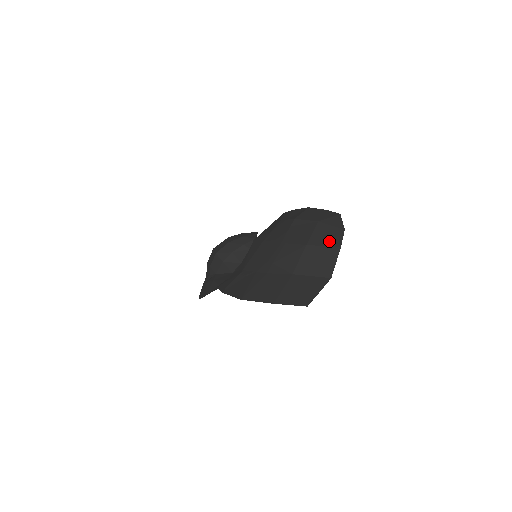
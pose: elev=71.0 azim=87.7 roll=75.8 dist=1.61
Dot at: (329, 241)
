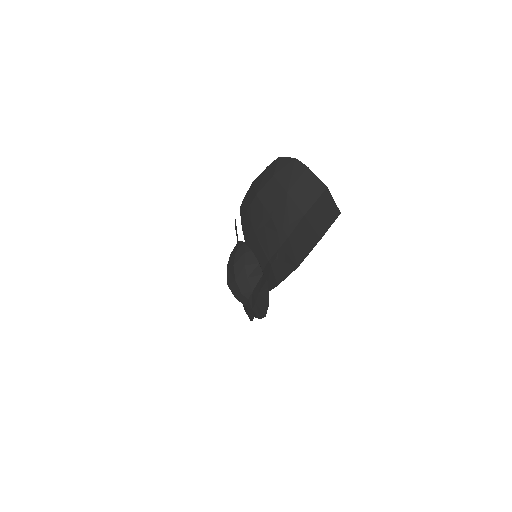
Dot at: (296, 174)
